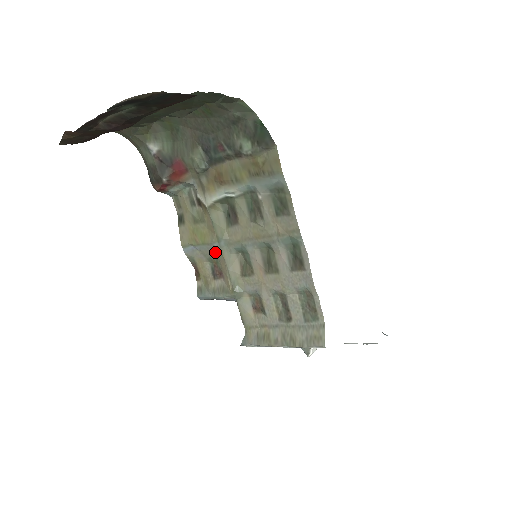
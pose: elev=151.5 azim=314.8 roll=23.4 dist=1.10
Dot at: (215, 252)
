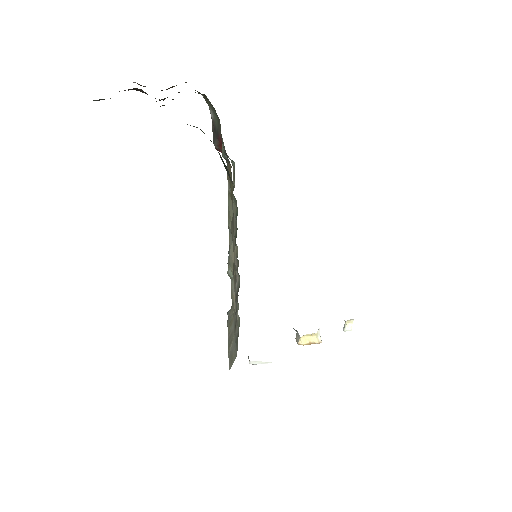
Dot at: occluded
